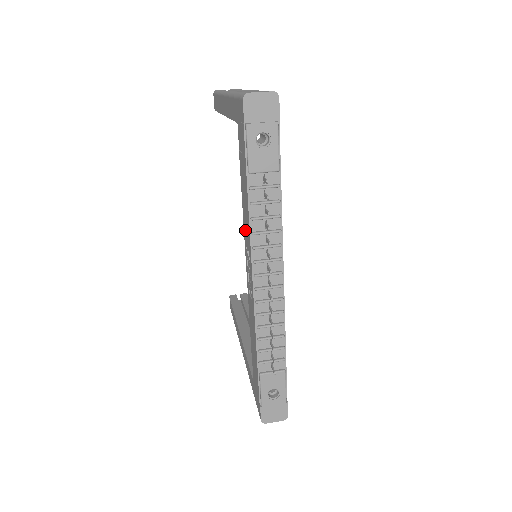
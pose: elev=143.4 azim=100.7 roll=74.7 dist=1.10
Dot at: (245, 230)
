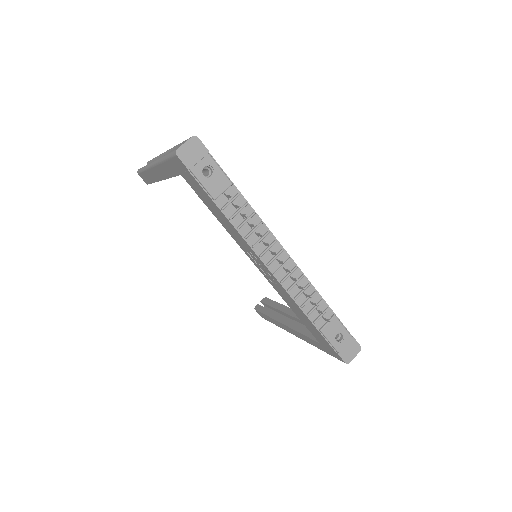
Dot at: (238, 241)
